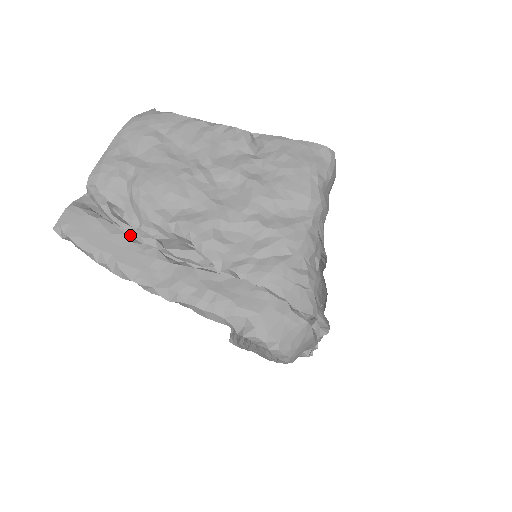
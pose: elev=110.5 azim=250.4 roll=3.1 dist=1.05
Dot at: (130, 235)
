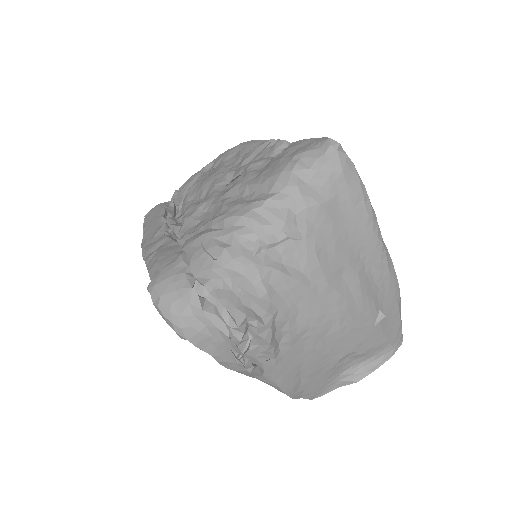
Dot at: occluded
